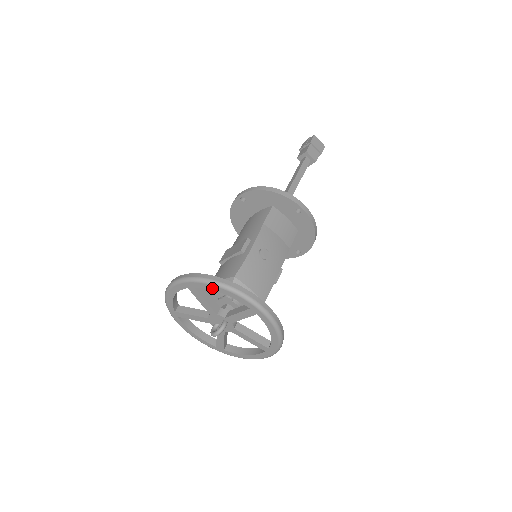
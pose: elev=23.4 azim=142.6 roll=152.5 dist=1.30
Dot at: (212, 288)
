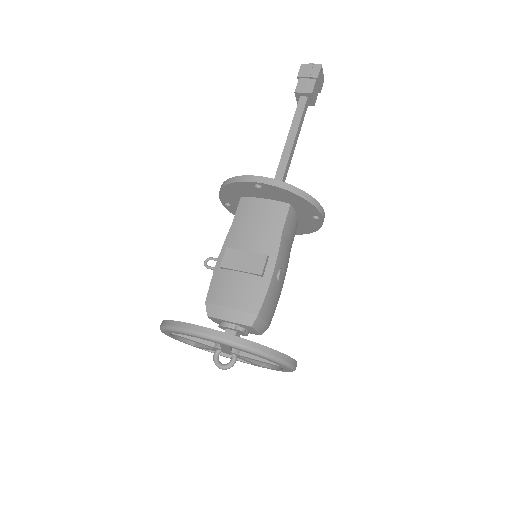
Dot at: (255, 355)
